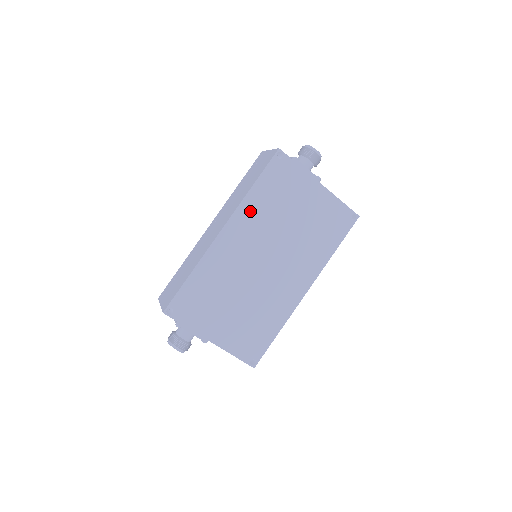
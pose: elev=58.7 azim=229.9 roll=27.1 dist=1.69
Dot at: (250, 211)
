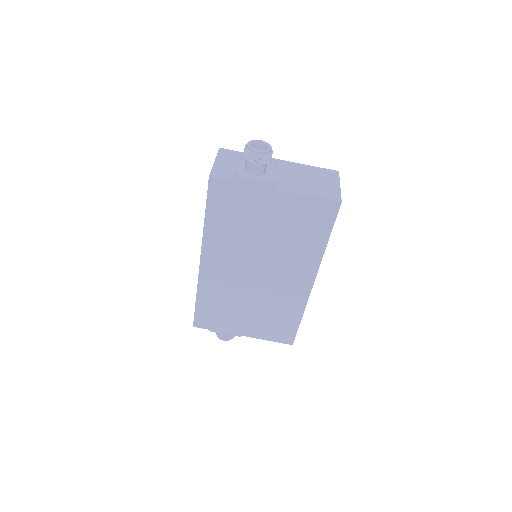
Dot at: (216, 240)
